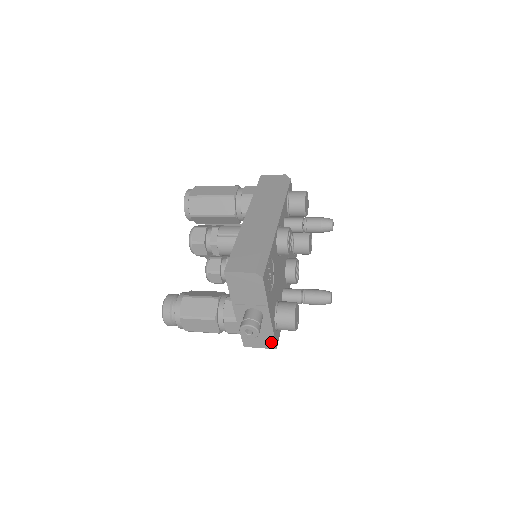
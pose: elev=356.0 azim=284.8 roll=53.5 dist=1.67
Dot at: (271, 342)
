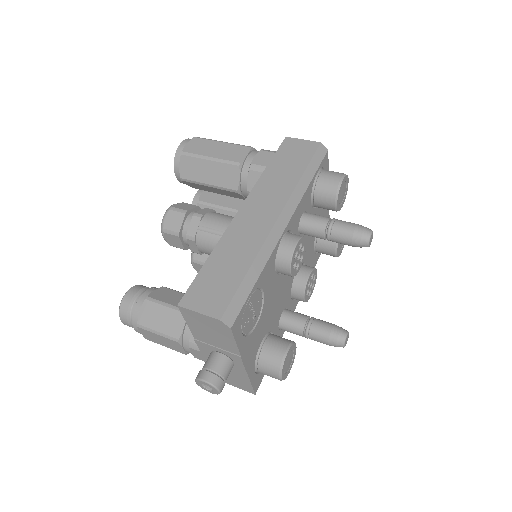
Dot at: (248, 387)
